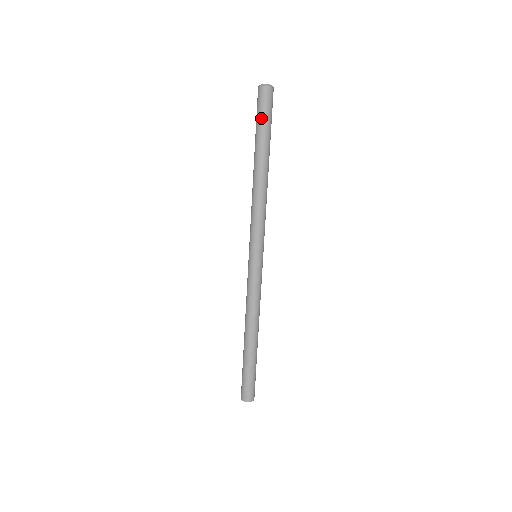
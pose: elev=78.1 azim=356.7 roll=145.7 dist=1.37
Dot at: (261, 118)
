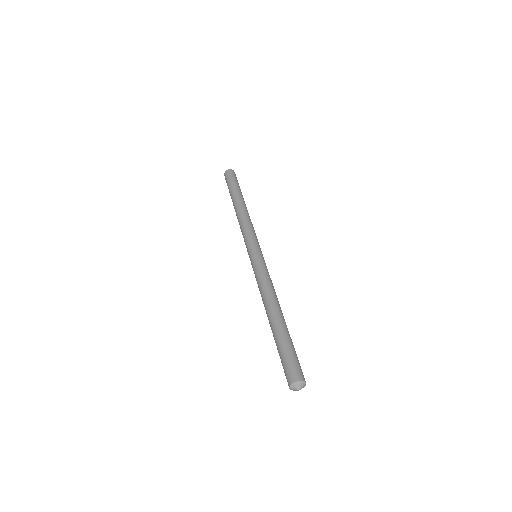
Dot at: (228, 185)
